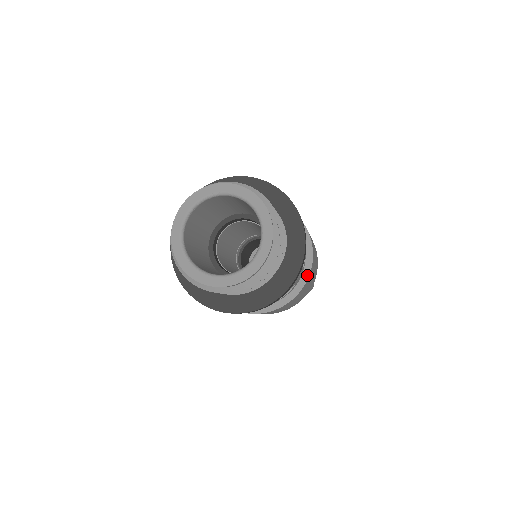
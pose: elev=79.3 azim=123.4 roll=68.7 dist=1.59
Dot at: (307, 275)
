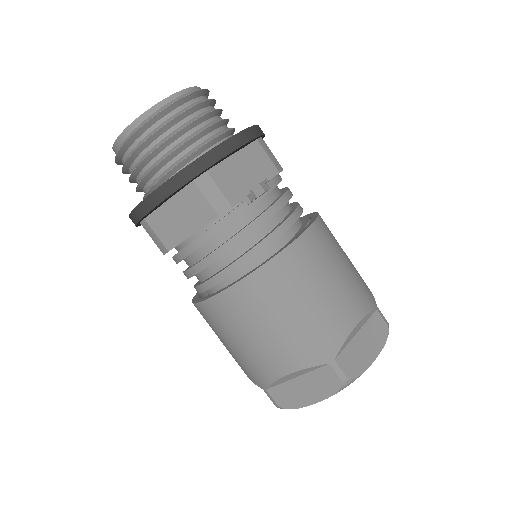
Dot at: (315, 217)
